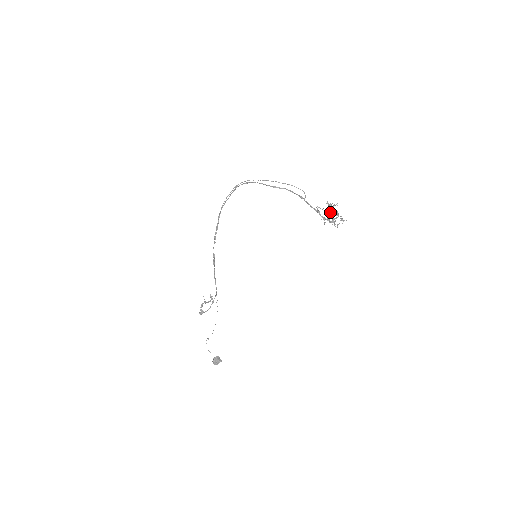
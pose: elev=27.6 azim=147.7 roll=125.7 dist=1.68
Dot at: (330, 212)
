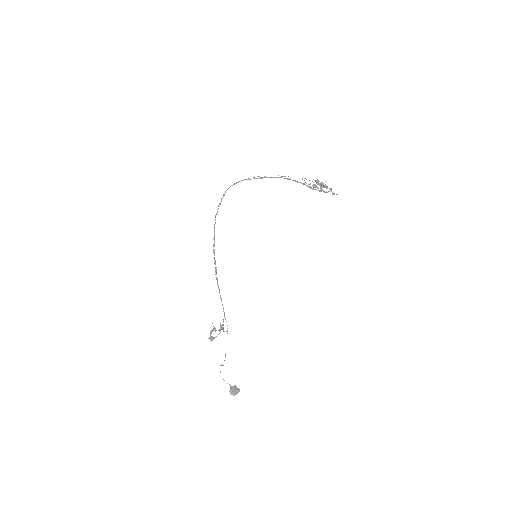
Dot at: (317, 184)
